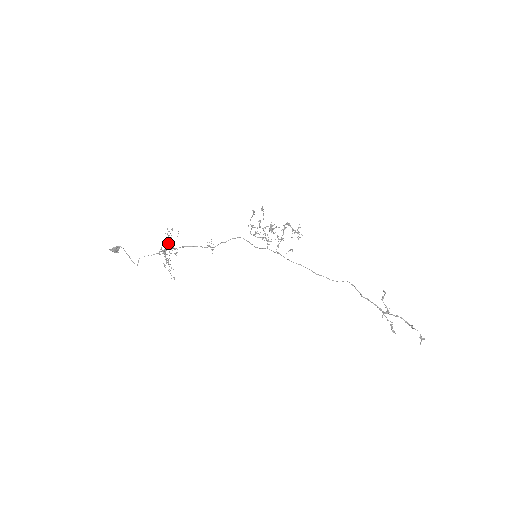
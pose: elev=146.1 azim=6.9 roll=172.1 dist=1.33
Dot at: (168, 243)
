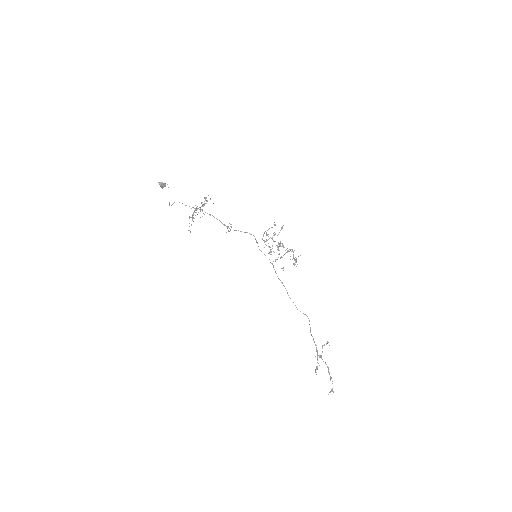
Dot at: (202, 205)
